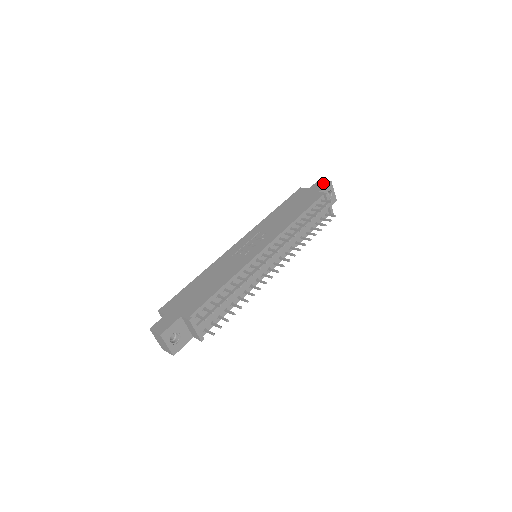
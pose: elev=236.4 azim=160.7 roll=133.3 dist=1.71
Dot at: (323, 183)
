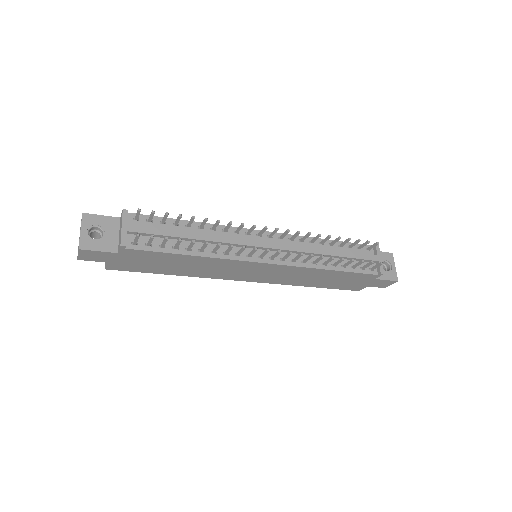
Dot at: occluded
